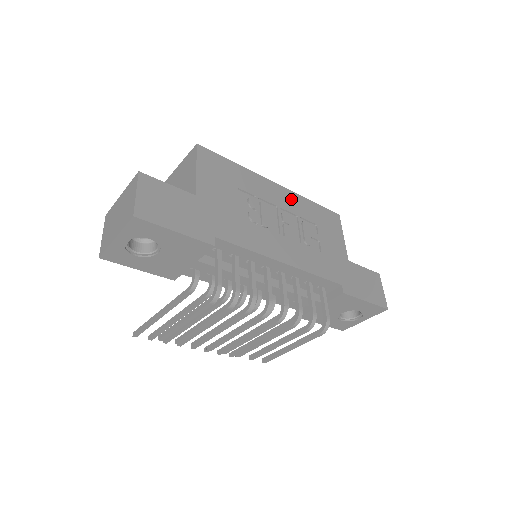
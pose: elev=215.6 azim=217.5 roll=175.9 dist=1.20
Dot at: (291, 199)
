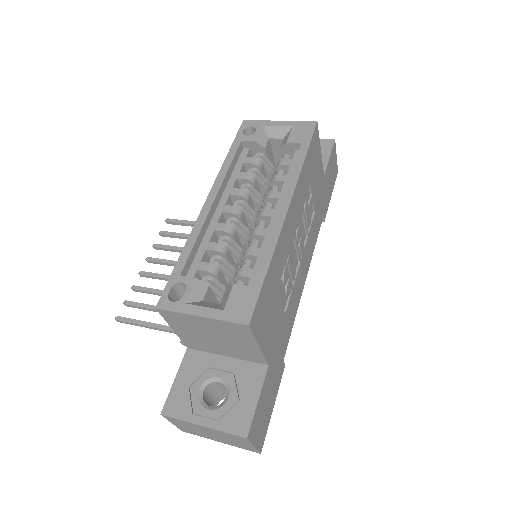
Dot at: (297, 200)
